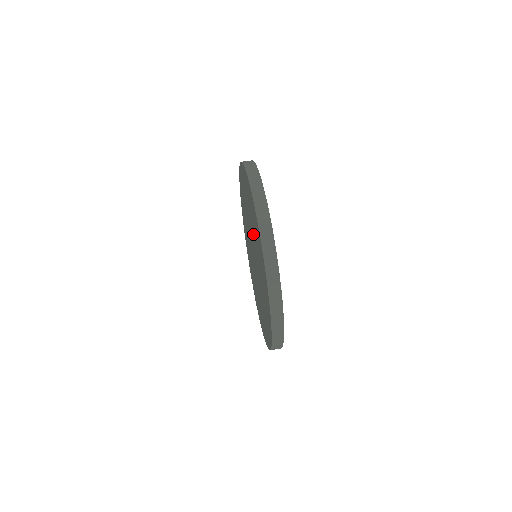
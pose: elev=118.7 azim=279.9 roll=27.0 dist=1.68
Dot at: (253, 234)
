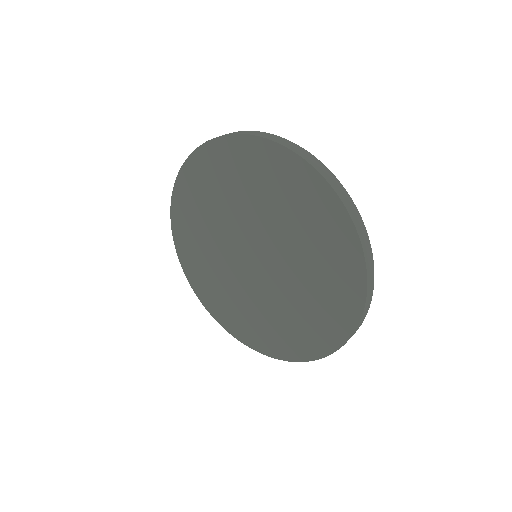
Dot at: (260, 212)
